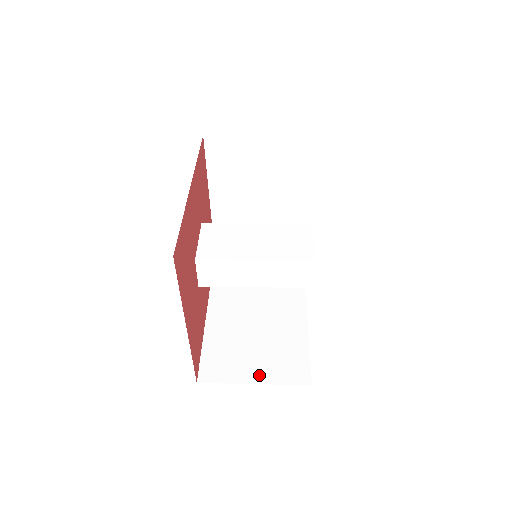
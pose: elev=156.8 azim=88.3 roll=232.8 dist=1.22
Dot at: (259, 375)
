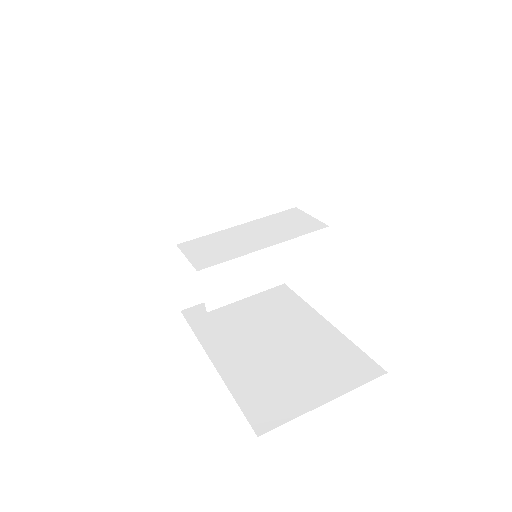
Dot at: (324, 392)
